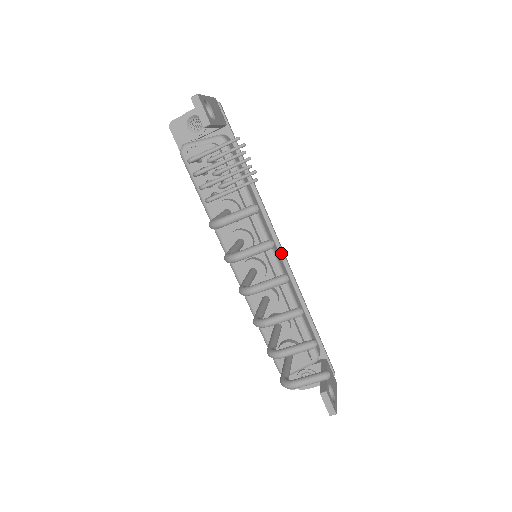
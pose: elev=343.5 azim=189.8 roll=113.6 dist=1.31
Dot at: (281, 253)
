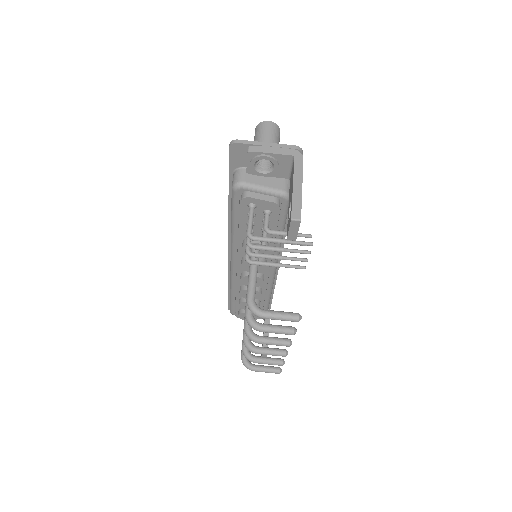
Dot at: occluded
